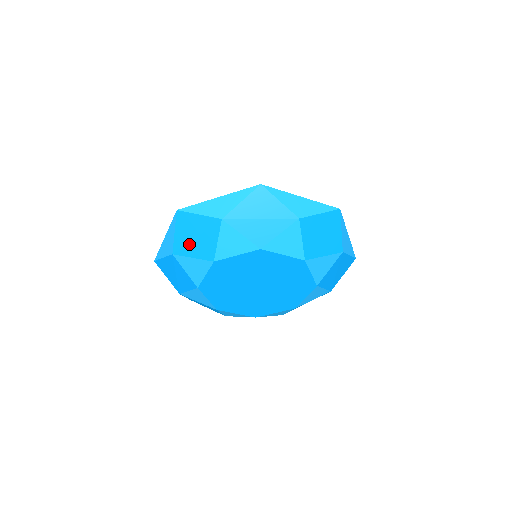
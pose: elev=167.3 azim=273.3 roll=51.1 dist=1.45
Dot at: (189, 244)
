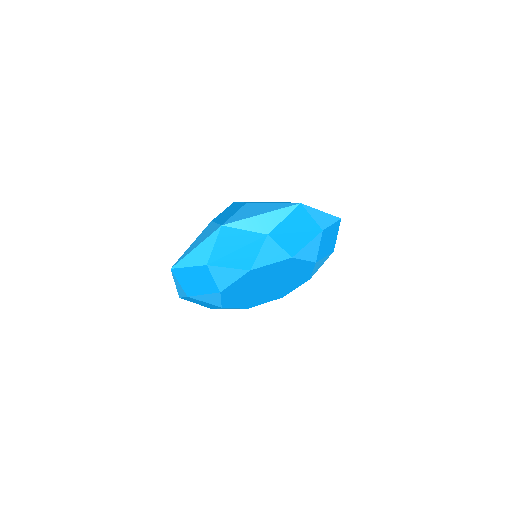
Dot at: (228, 256)
